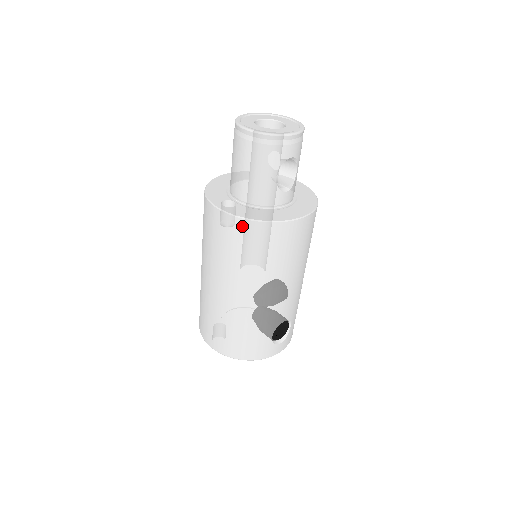
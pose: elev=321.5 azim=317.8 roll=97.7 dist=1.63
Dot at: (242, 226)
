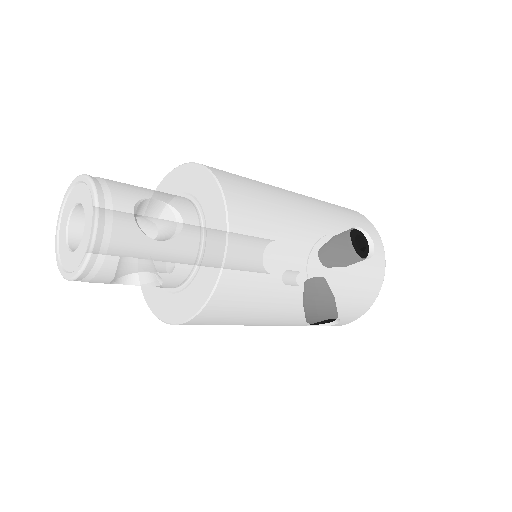
Dot at: occluded
